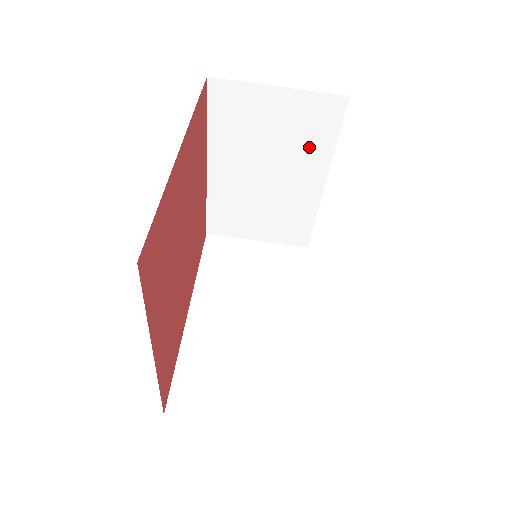
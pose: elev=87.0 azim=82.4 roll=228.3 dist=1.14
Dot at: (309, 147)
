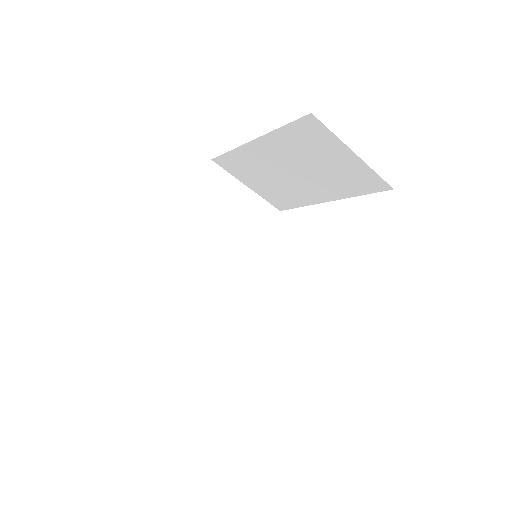
Dot at: (339, 184)
